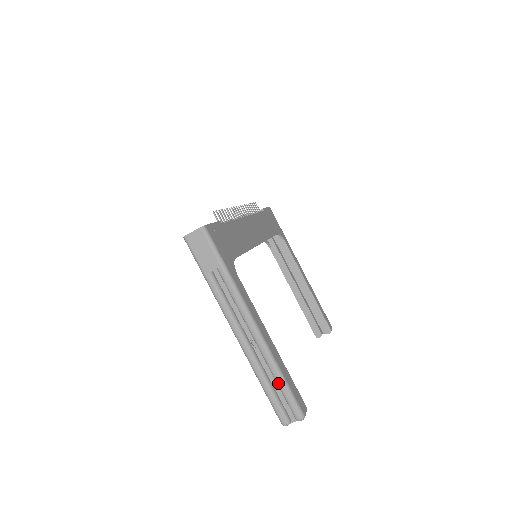
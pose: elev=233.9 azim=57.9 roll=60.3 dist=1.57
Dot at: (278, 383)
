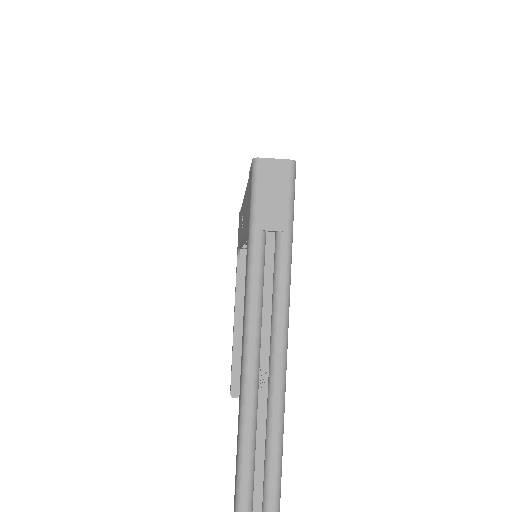
Dot at: (270, 449)
